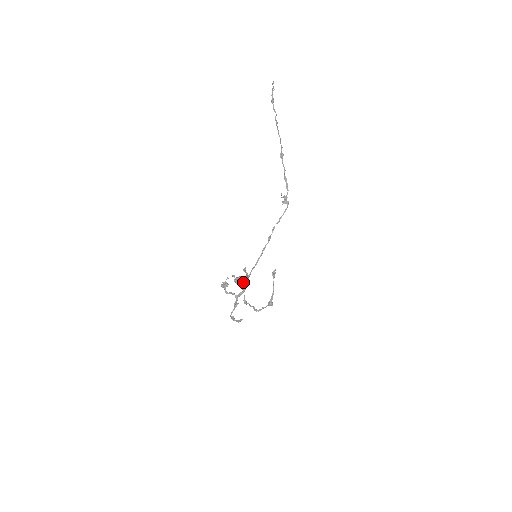
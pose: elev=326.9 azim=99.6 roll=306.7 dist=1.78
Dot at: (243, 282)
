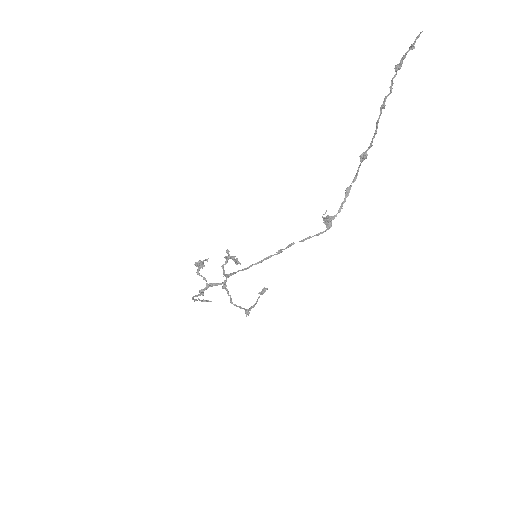
Dot at: occluded
